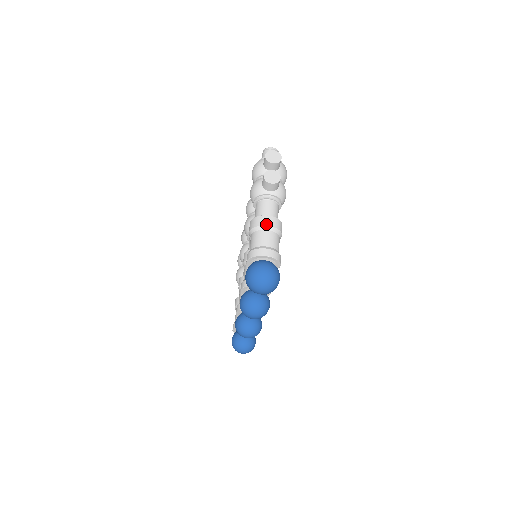
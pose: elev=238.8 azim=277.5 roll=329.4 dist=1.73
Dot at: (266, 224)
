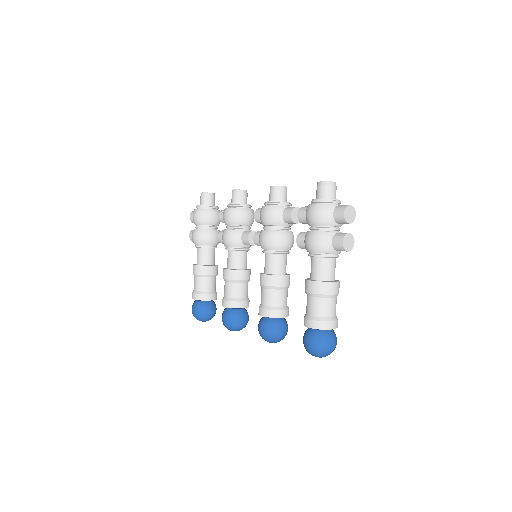
Dot at: (334, 293)
